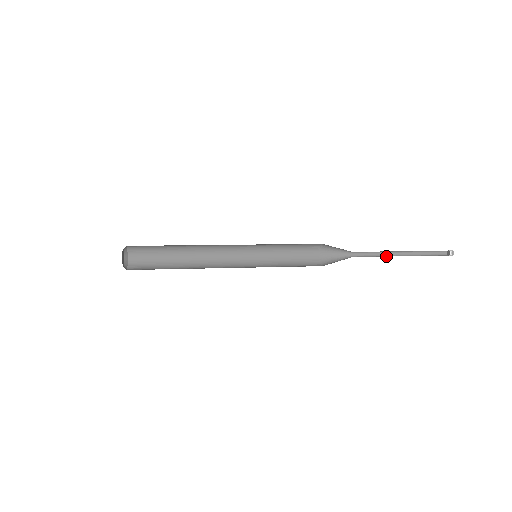
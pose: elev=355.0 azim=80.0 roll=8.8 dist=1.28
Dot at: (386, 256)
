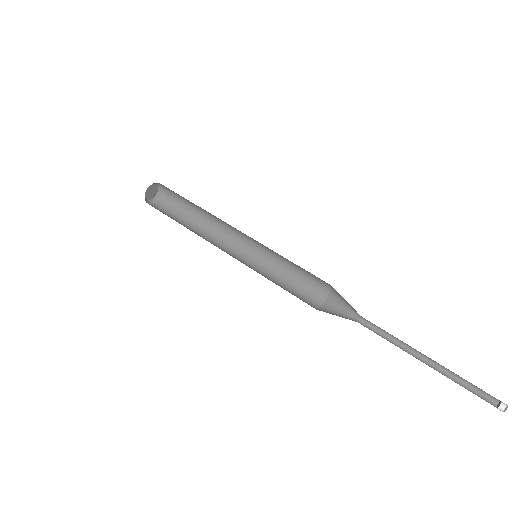
Dot at: (403, 346)
